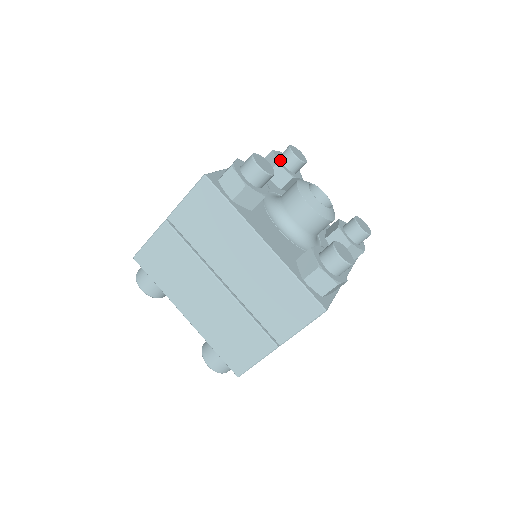
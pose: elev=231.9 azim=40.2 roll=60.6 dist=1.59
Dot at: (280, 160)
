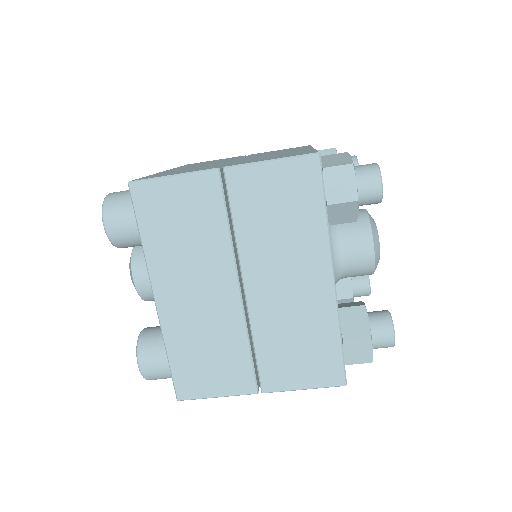
Dot at: occluded
